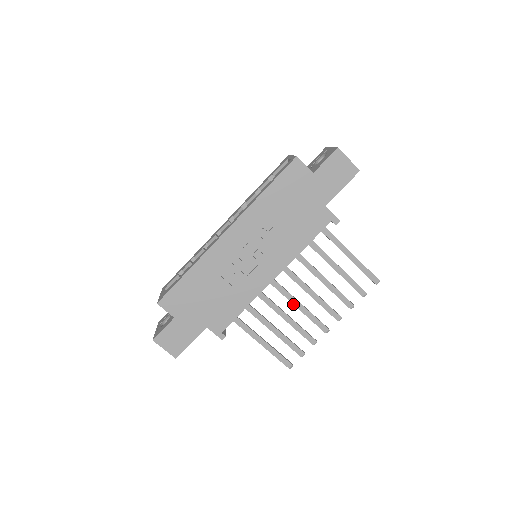
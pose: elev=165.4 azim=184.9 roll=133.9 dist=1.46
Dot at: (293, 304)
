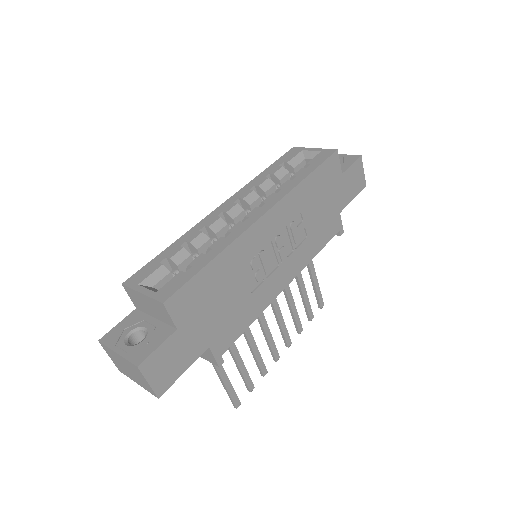
Dot at: (261, 324)
